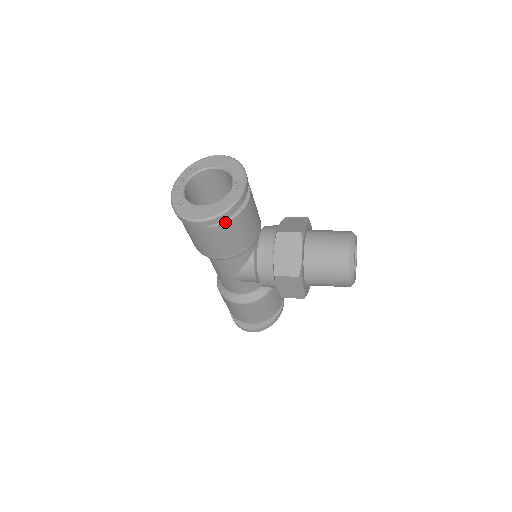
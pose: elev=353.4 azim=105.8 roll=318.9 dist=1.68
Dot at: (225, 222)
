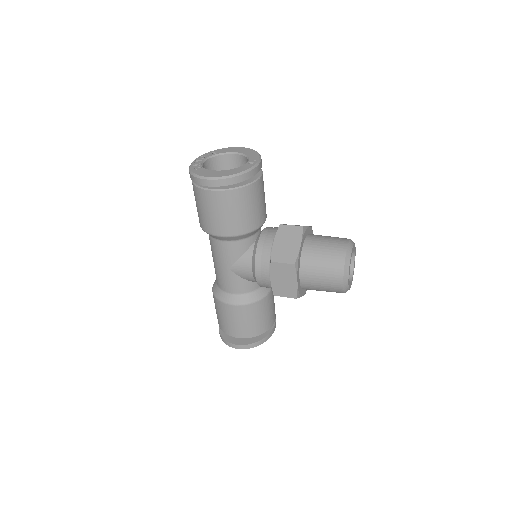
Dot at: (234, 189)
